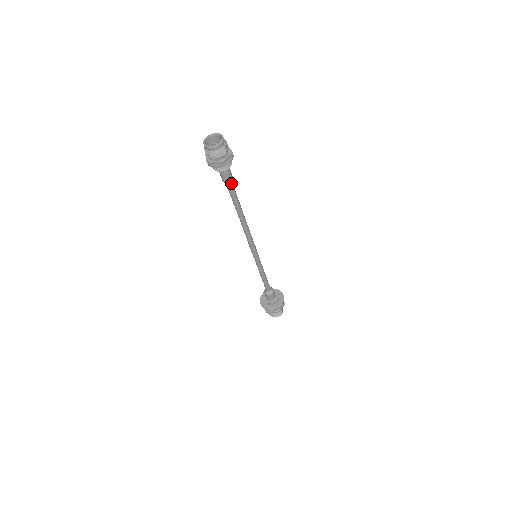
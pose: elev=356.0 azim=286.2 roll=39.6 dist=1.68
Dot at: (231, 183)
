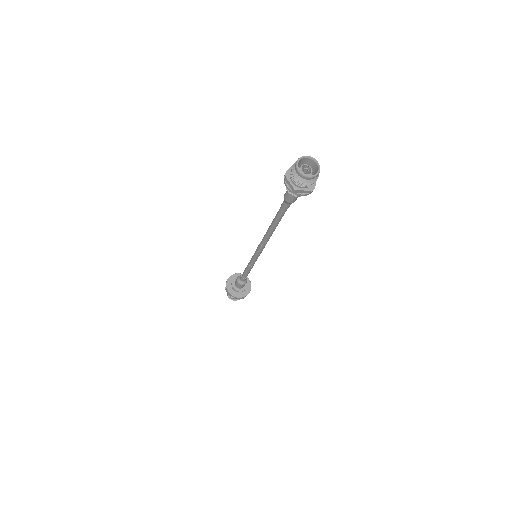
Dot at: occluded
